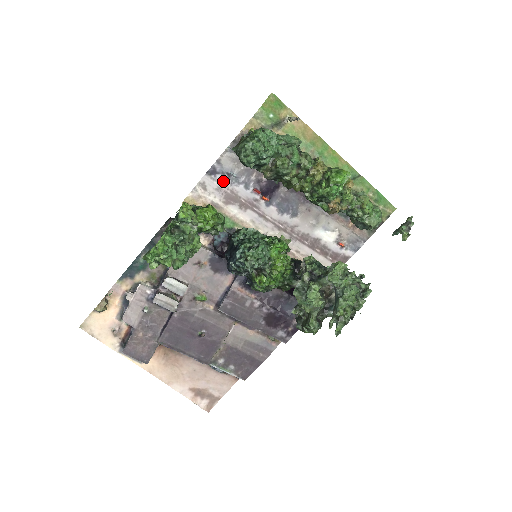
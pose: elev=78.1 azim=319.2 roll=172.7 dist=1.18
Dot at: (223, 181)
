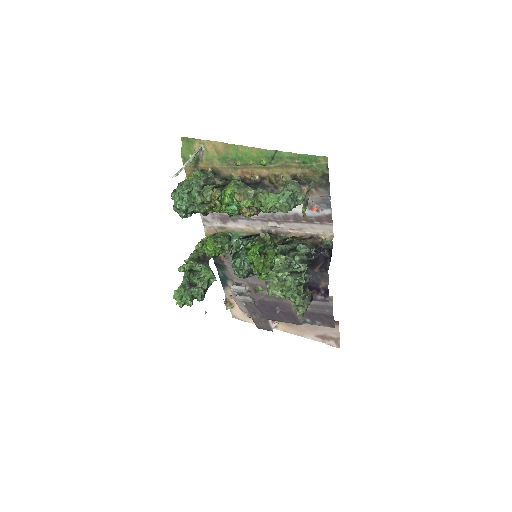
Dot at: occluded
